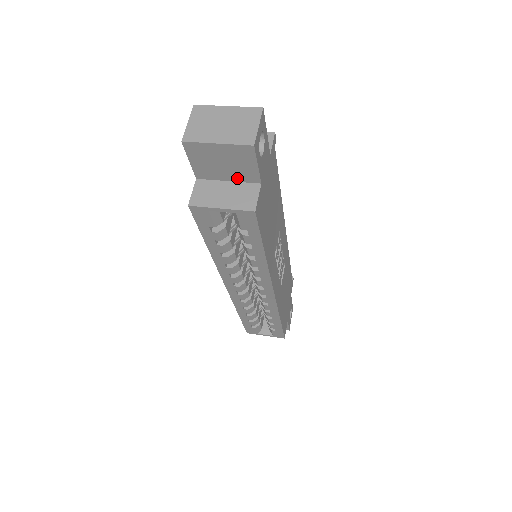
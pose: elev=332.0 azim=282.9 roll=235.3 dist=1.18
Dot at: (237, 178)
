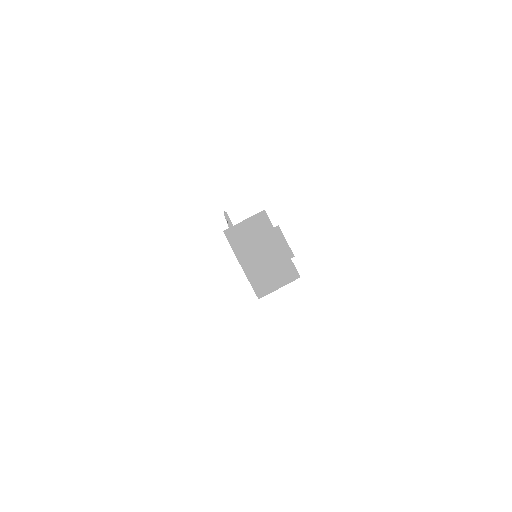
Dot at: occluded
